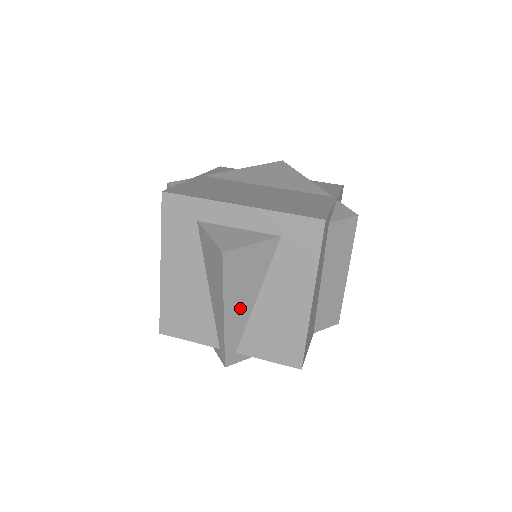
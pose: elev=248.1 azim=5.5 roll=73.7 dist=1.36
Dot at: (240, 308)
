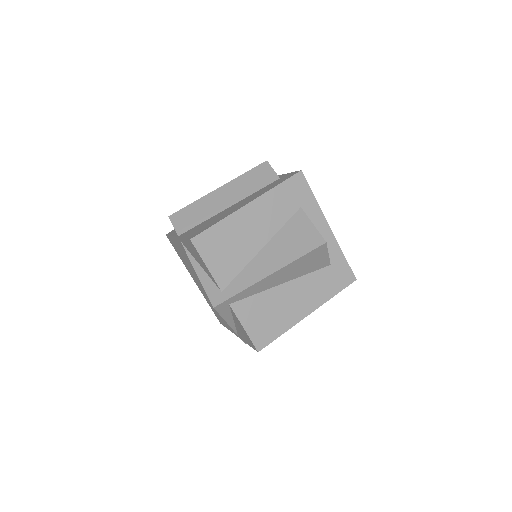
Dot at: (275, 280)
